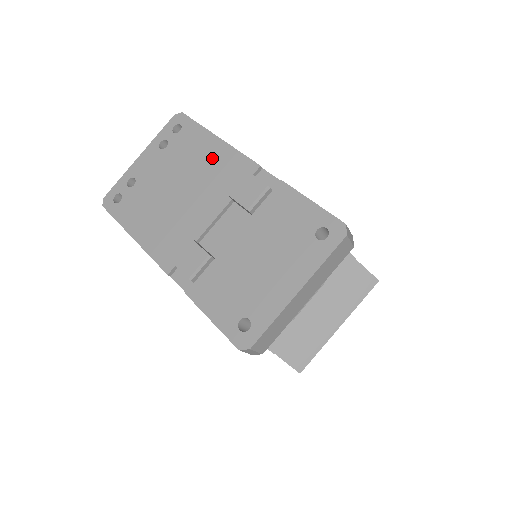
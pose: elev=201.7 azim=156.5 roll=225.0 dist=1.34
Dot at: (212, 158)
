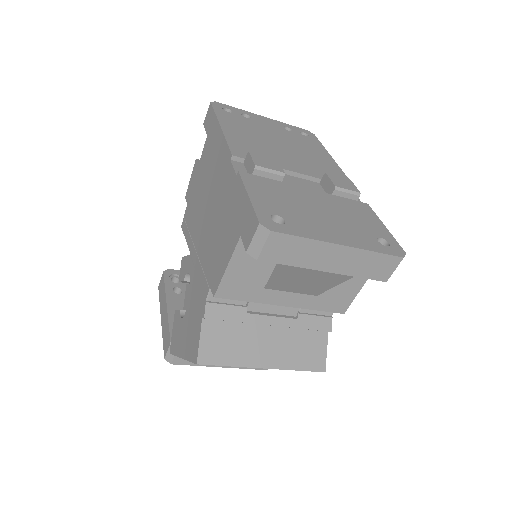
Dot at: (321, 159)
